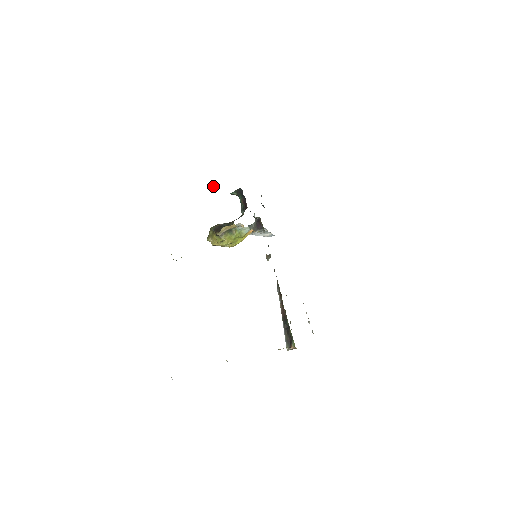
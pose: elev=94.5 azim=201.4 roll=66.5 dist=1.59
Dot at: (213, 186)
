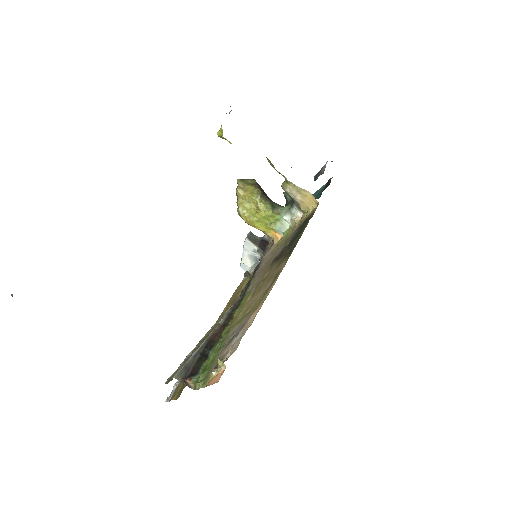
Dot at: occluded
